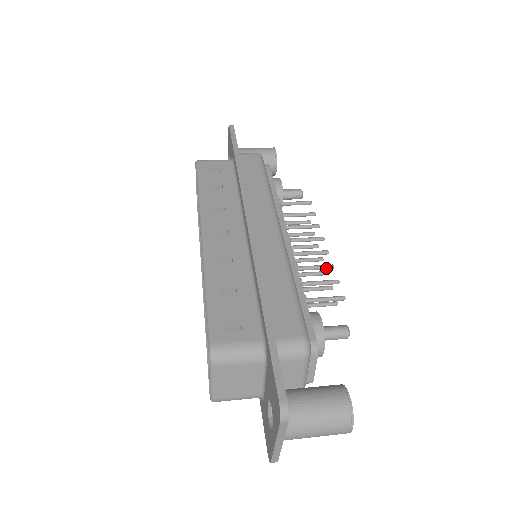
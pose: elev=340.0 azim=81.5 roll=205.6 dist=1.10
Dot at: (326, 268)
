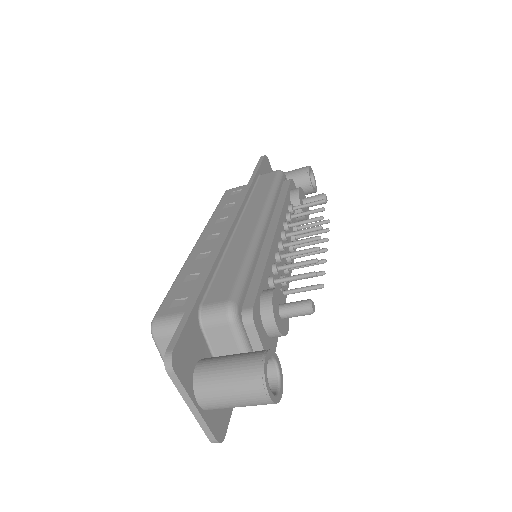
Dot at: (310, 251)
